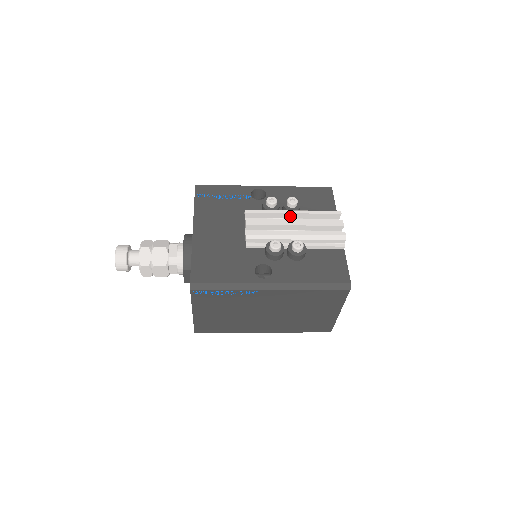
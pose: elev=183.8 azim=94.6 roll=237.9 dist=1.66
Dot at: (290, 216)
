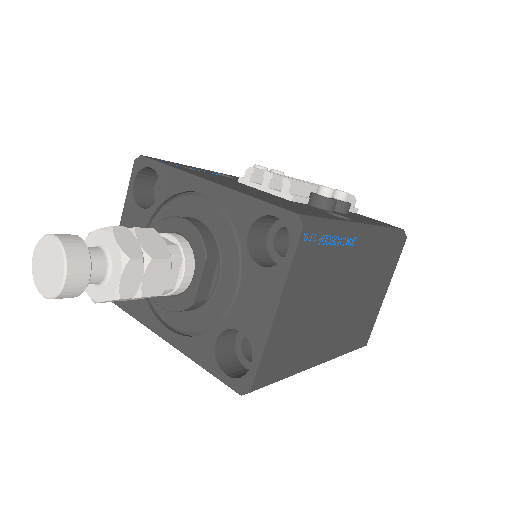
Dot at: occluded
